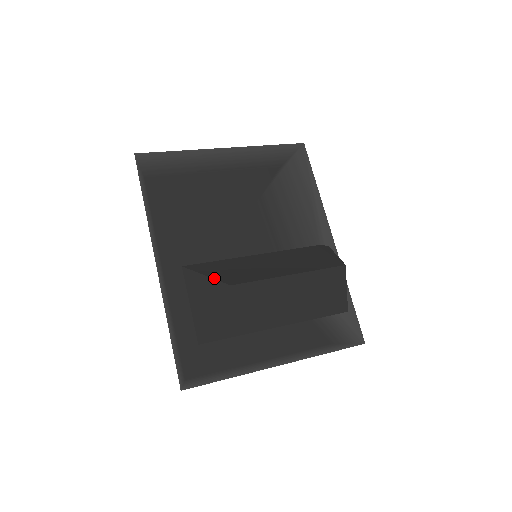
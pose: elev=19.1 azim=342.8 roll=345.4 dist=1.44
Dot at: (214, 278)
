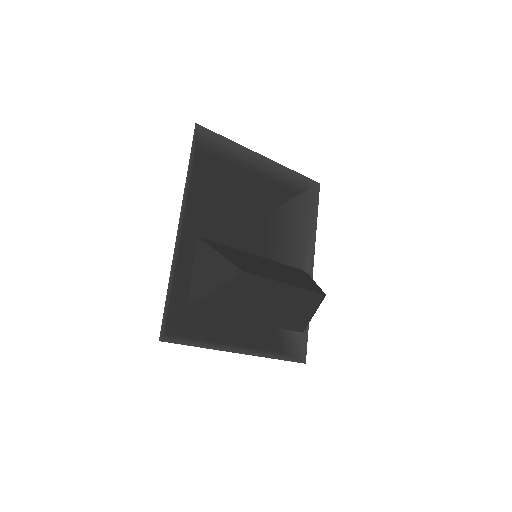
Dot at: (228, 259)
